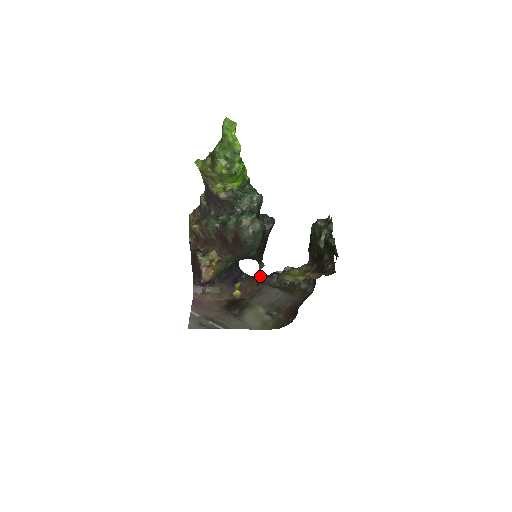
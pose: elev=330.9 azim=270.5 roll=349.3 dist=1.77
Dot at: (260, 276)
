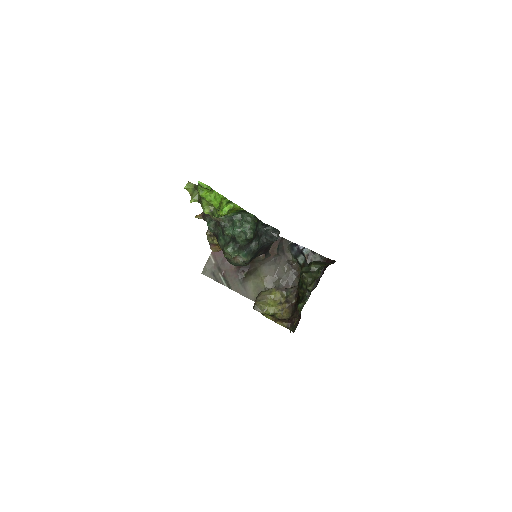
Dot at: (284, 240)
